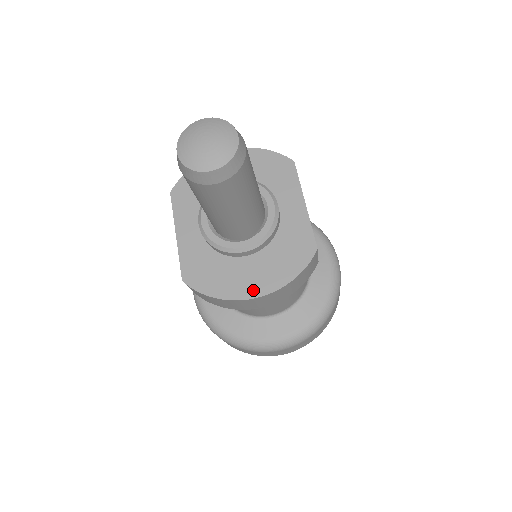
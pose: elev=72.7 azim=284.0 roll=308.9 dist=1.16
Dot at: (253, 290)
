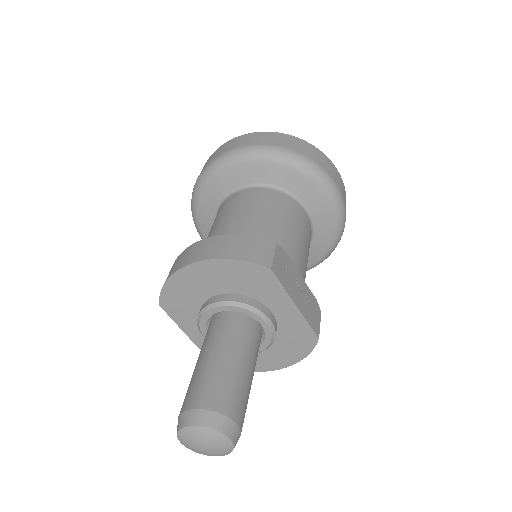
Dot at: (273, 366)
